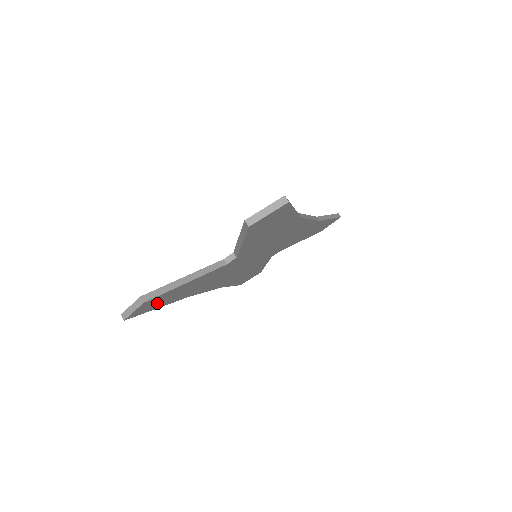
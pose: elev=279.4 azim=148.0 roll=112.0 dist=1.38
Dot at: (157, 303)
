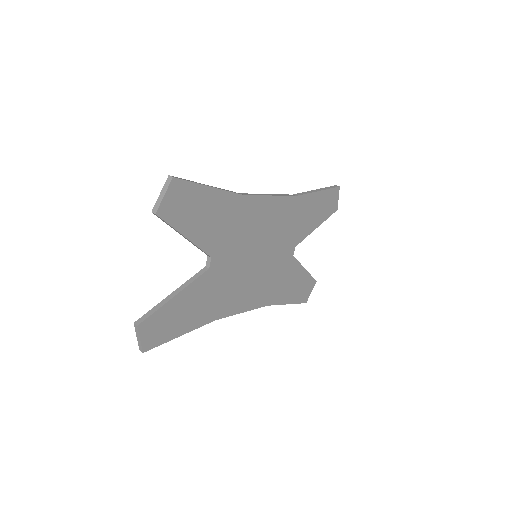
Dot at: (166, 328)
